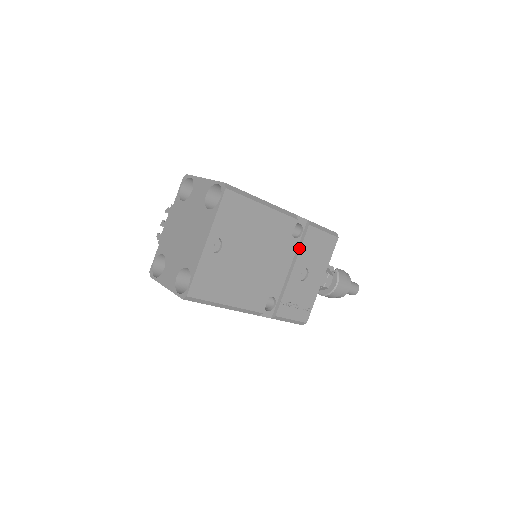
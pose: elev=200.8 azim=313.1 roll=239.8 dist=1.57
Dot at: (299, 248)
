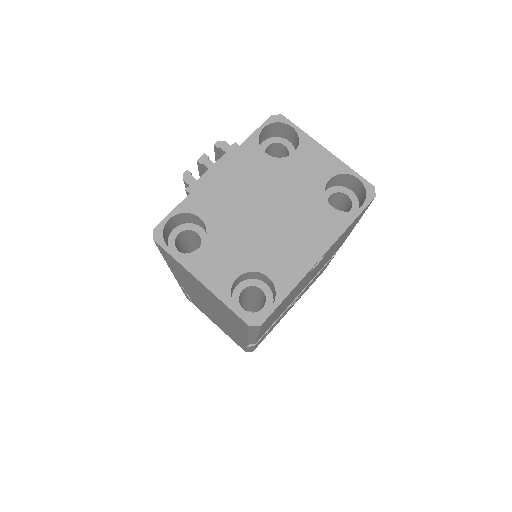
Dot at: occluded
